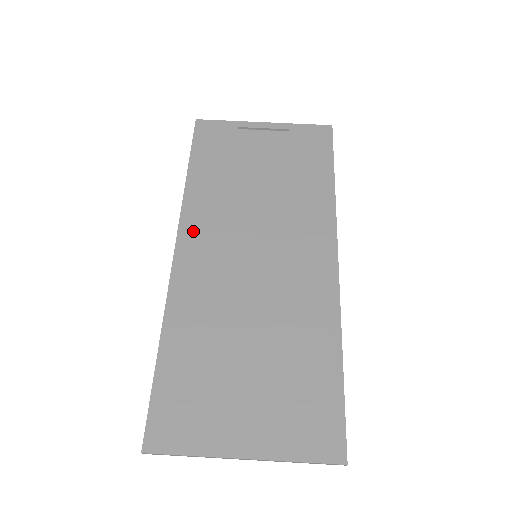
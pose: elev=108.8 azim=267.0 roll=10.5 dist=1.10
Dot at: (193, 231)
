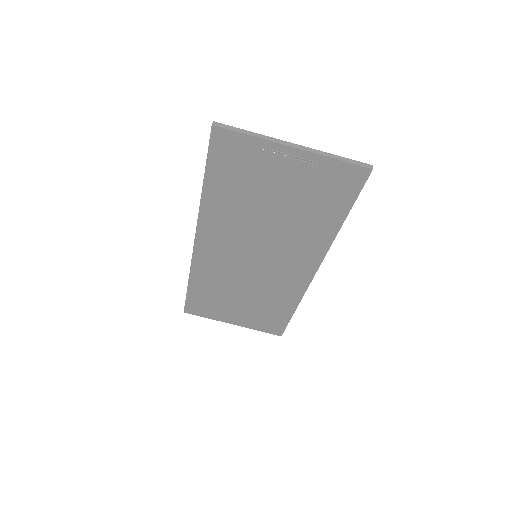
Dot at: (208, 233)
